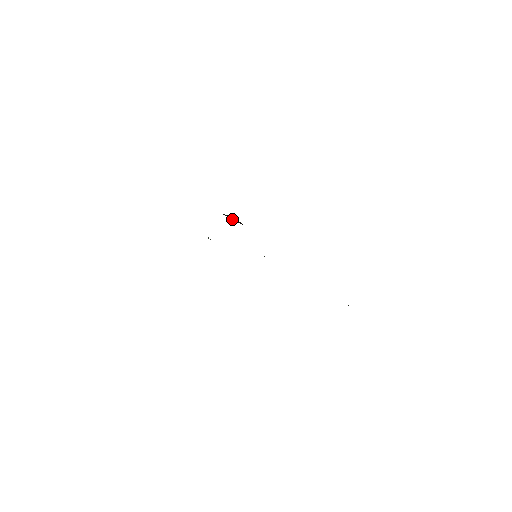
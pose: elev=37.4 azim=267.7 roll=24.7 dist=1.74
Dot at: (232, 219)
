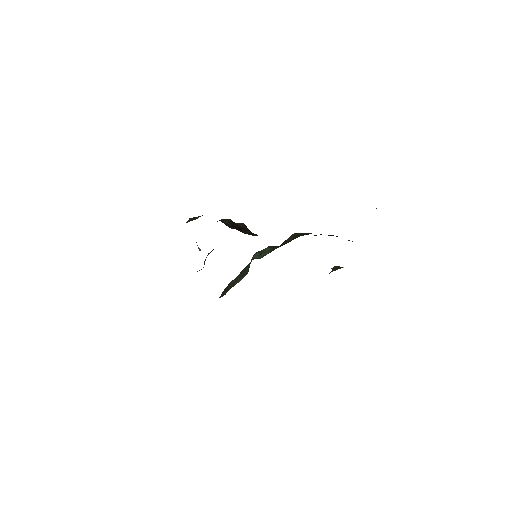
Dot at: (237, 227)
